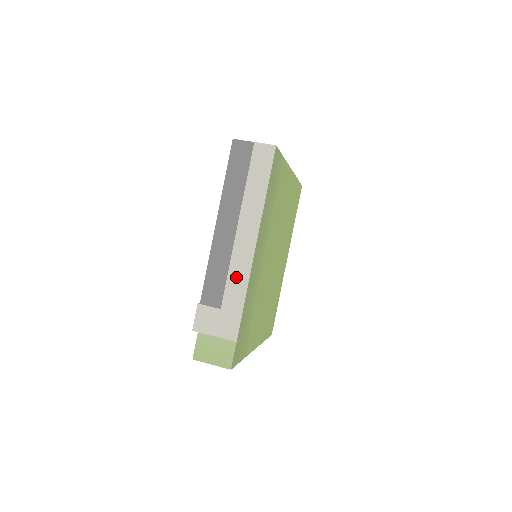
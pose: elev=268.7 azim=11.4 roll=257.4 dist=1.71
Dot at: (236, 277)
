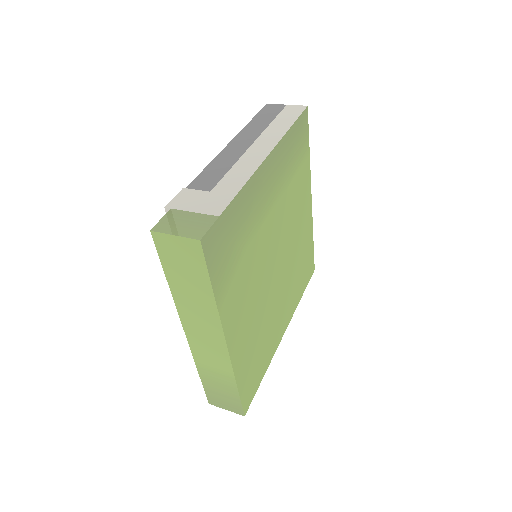
Dot at: (239, 171)
